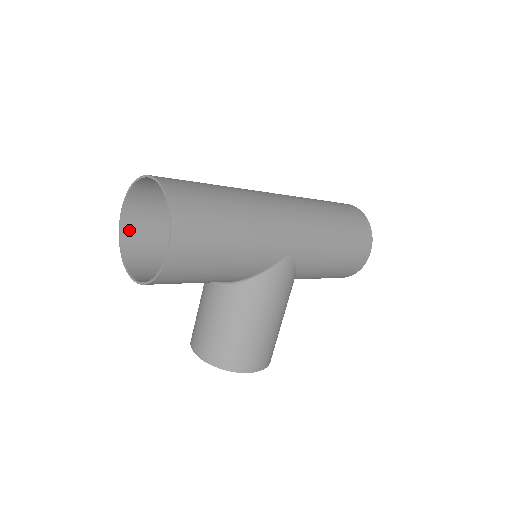
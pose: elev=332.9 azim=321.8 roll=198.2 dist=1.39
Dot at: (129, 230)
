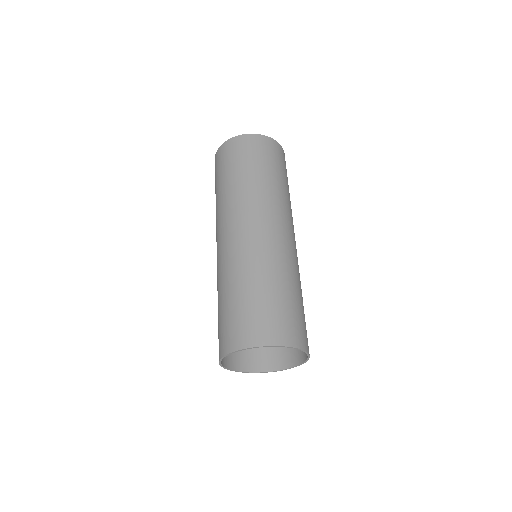
Dot at: (223, 358)
